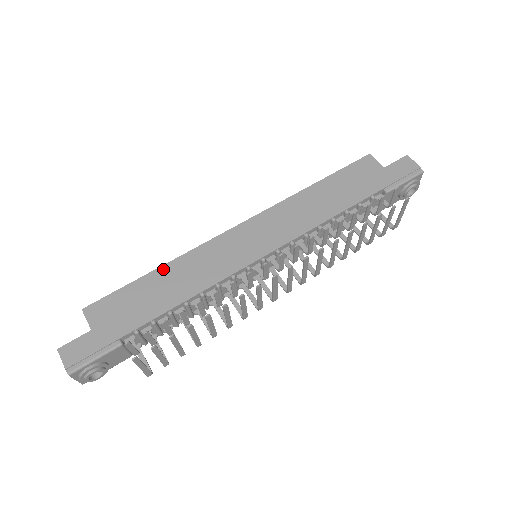
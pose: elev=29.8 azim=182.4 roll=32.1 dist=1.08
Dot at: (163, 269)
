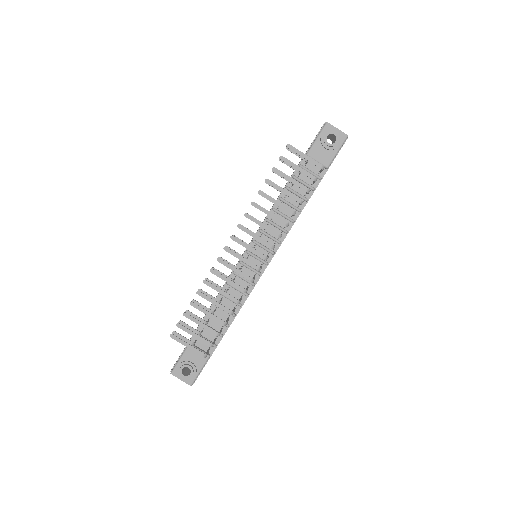
Dot at: occluded
